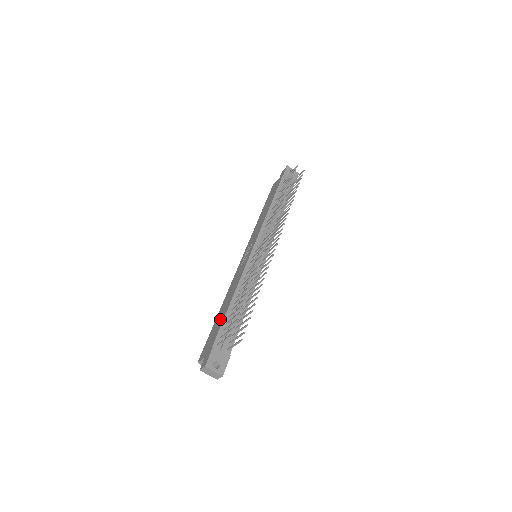
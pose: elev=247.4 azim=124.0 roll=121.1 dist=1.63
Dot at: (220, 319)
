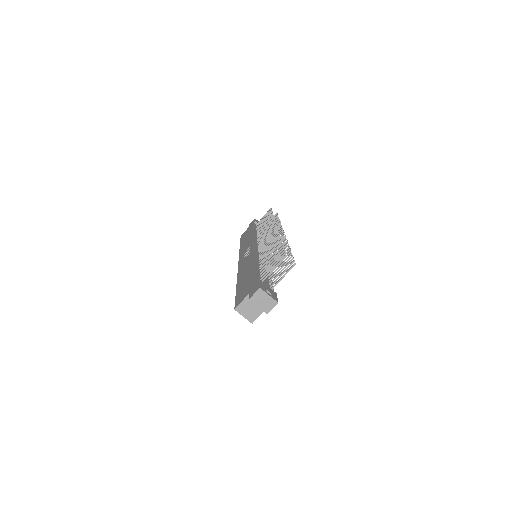
Dot at: (248, 277)
